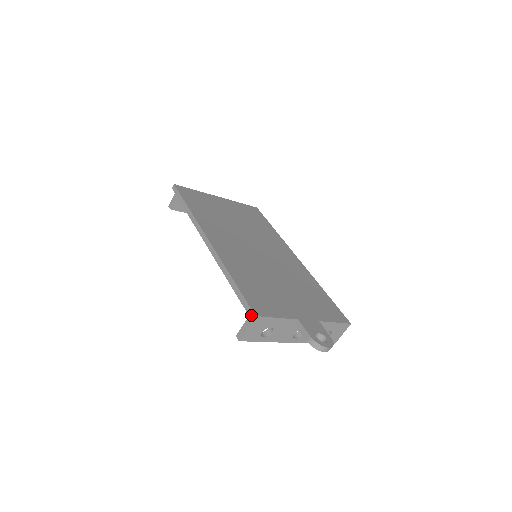
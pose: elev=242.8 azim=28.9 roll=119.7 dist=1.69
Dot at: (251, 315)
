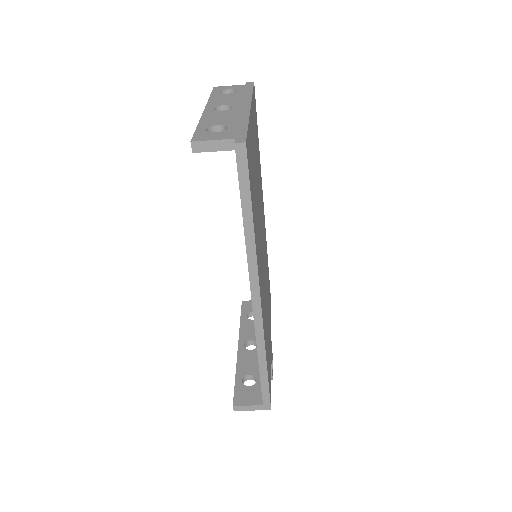
Dot at: (267, 407)
